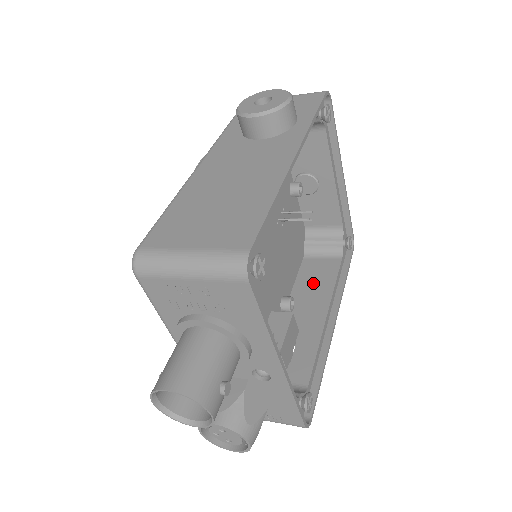
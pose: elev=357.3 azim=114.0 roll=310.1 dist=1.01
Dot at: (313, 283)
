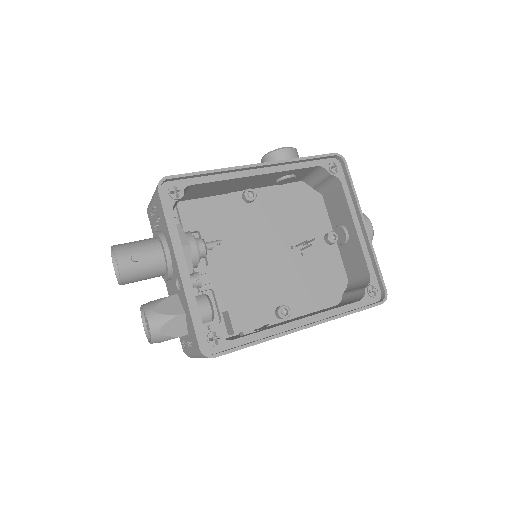
Dot at: (321, 311)
